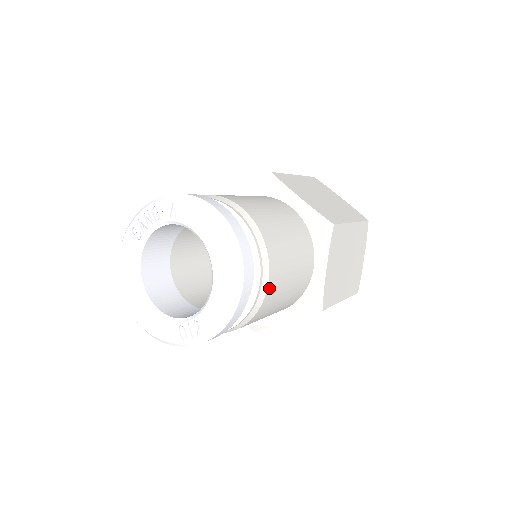
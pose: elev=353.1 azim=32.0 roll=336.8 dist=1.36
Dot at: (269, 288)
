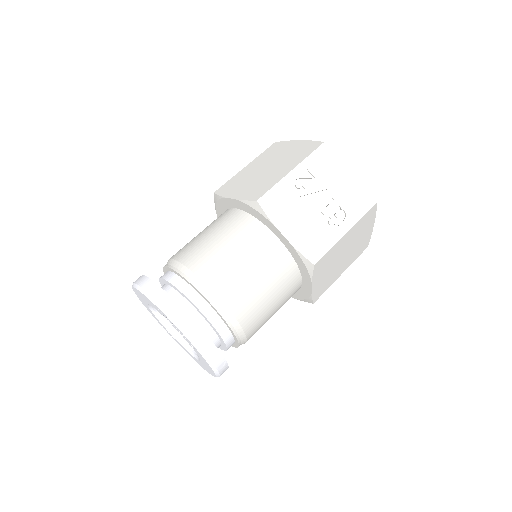
Dot at: occluded
